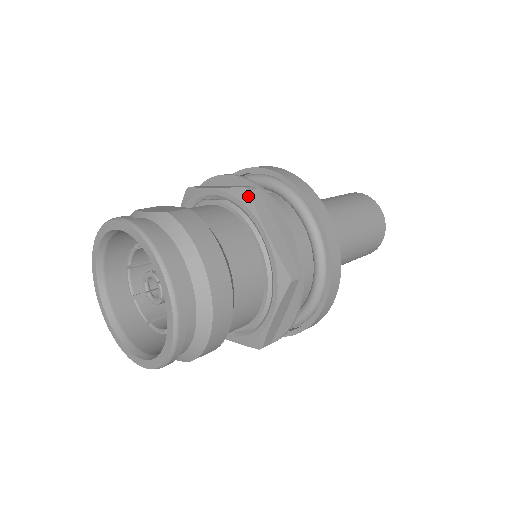
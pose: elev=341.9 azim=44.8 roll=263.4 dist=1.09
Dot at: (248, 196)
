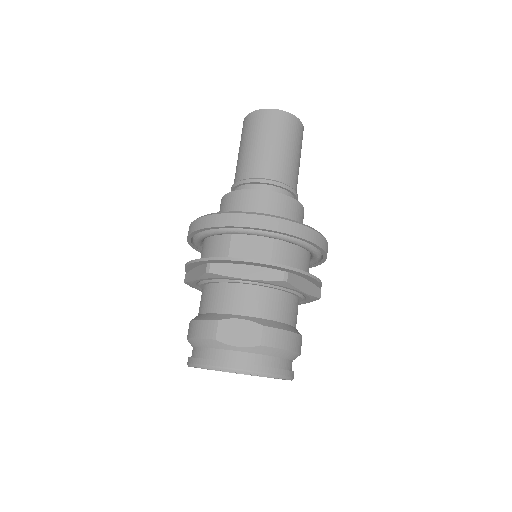
Dot at: (287, 284)
